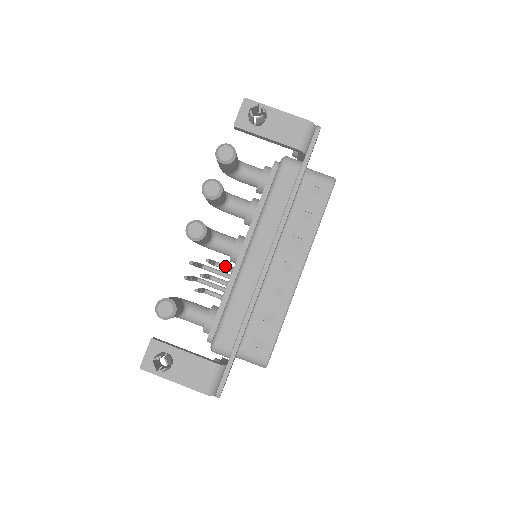
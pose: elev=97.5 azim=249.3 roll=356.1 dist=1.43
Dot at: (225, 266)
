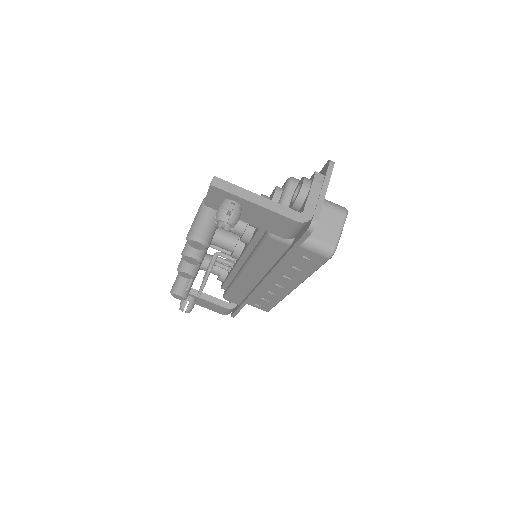
Dot at: (227, 258)
